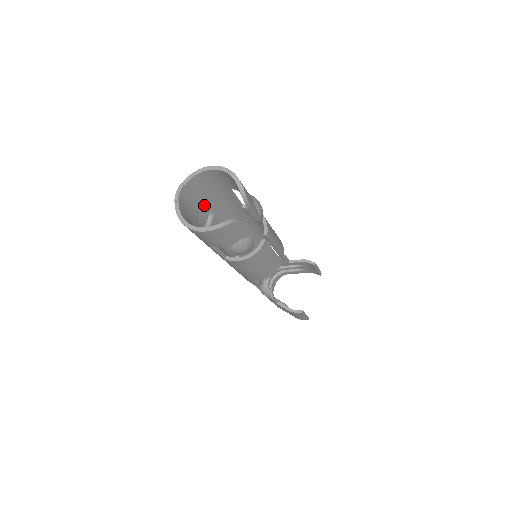
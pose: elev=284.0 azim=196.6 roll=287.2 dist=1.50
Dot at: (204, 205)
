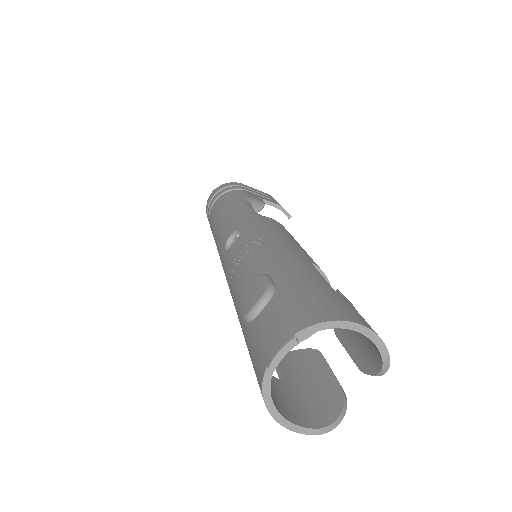
Dot at: (275, 295)
